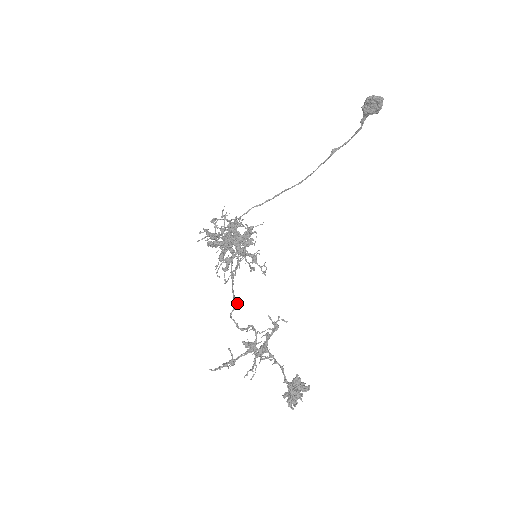
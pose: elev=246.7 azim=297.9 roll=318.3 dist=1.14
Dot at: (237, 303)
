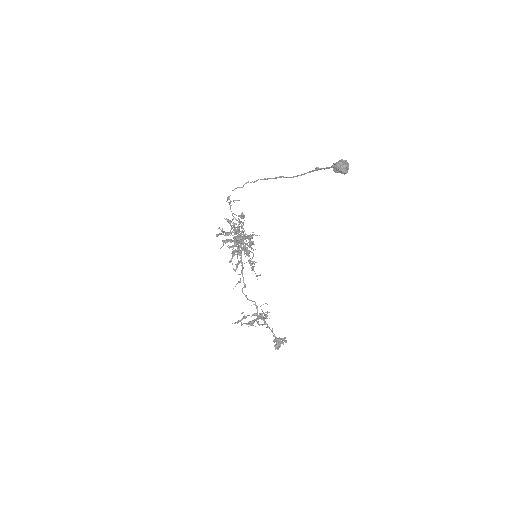
Dot at: (245, 286)
